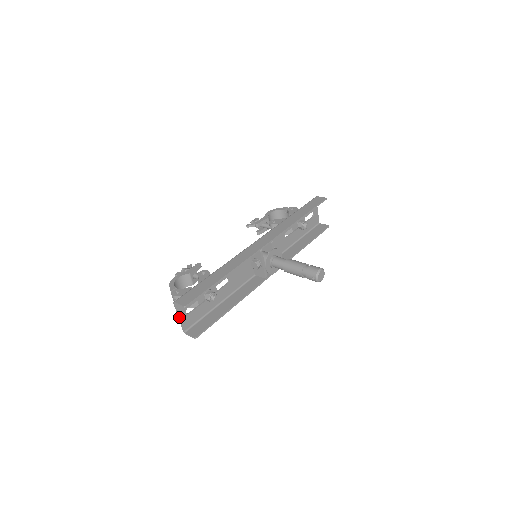
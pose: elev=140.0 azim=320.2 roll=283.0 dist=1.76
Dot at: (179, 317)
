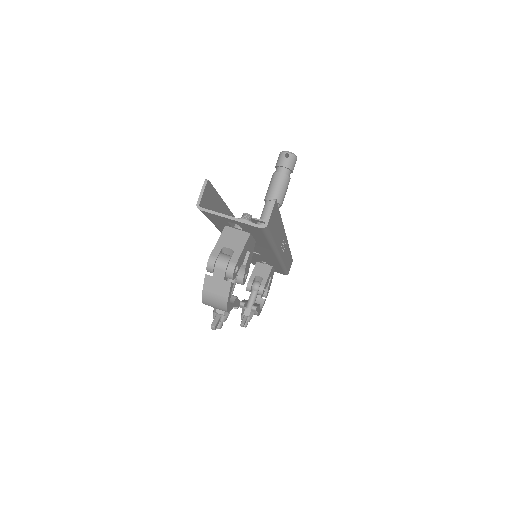
Dot at: (229, 217)
